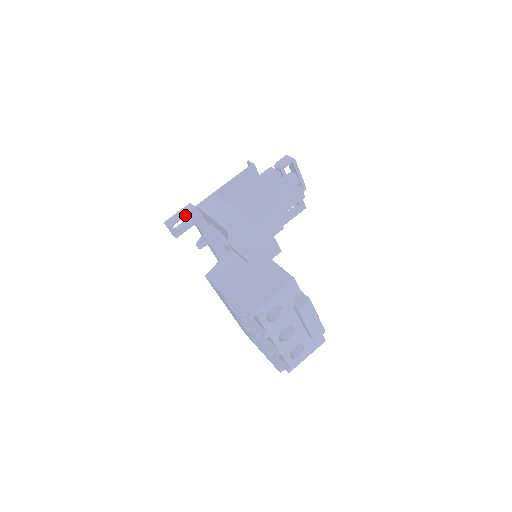
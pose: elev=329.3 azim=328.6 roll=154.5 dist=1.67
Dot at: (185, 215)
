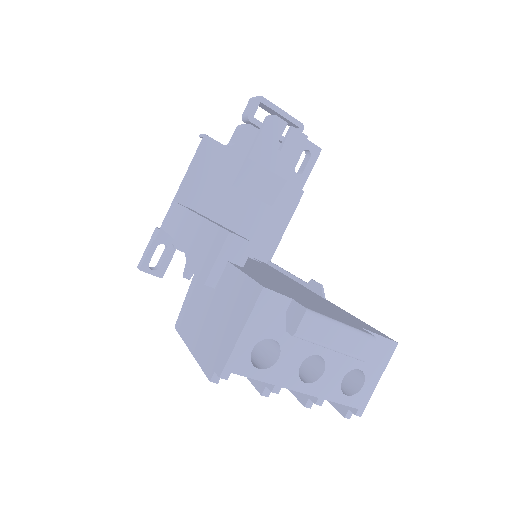
Dot at: (155, 246)
